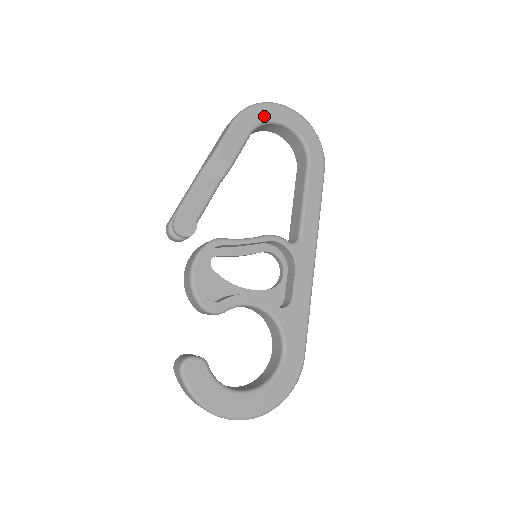
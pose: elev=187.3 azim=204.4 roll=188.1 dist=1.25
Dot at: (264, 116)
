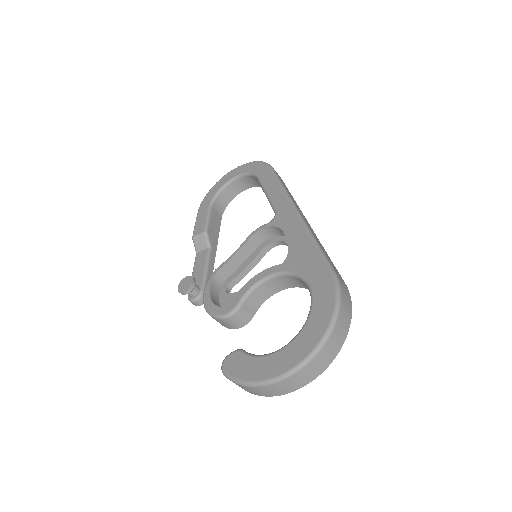
Dot at: (214, 192)
